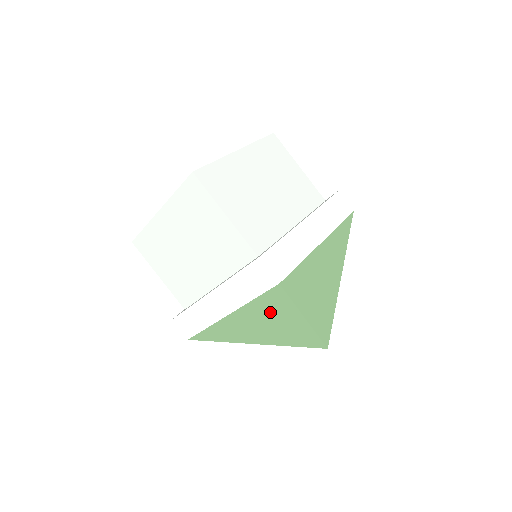
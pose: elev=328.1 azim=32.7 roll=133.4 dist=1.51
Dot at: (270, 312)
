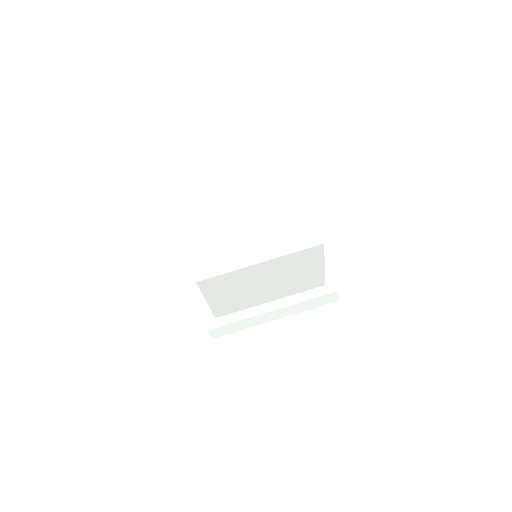
Dot at: occluded
